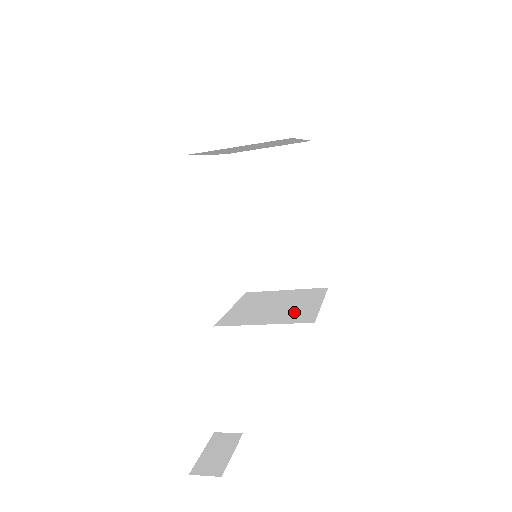
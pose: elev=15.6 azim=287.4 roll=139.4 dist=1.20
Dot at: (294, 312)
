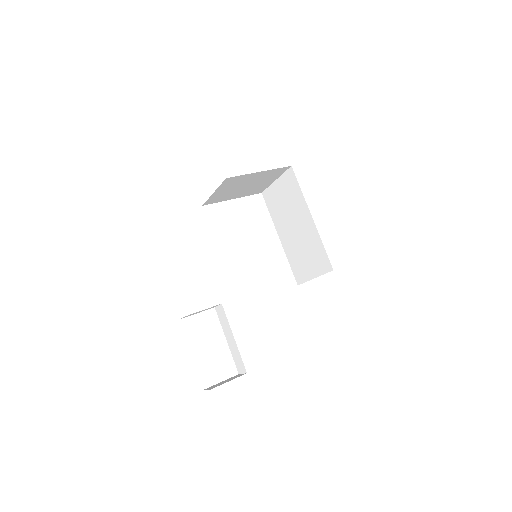
Dot at: occluded
